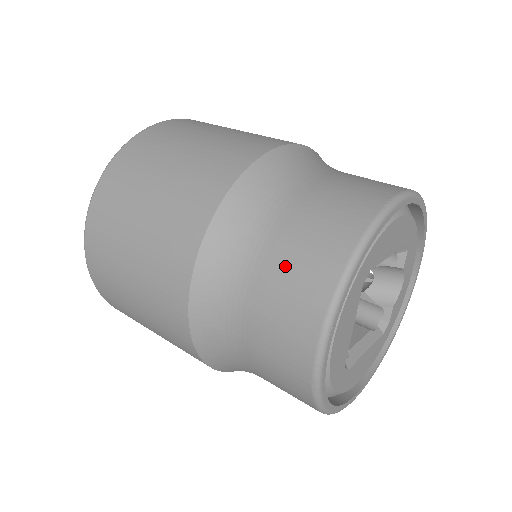
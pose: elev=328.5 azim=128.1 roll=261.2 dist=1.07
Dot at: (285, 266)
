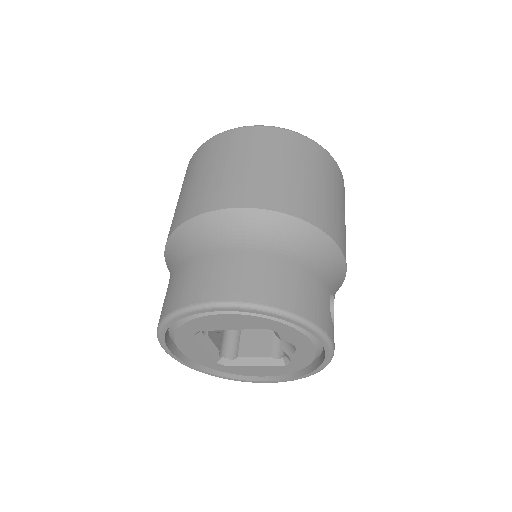
Dot at: occluded
